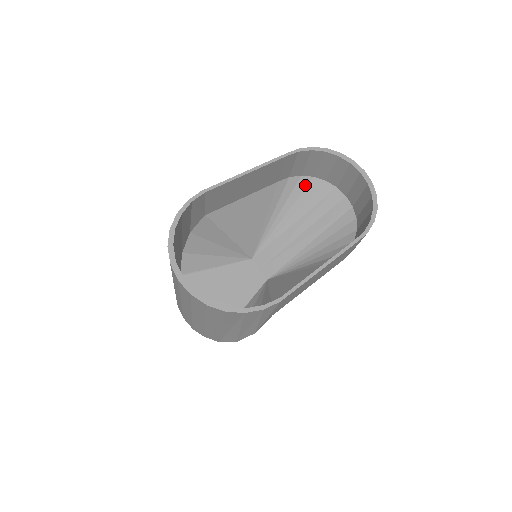
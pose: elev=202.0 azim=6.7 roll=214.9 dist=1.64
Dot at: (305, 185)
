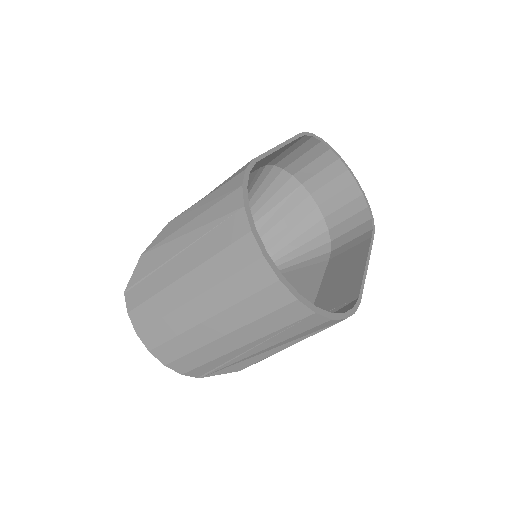
Dot at: (274, 177)
